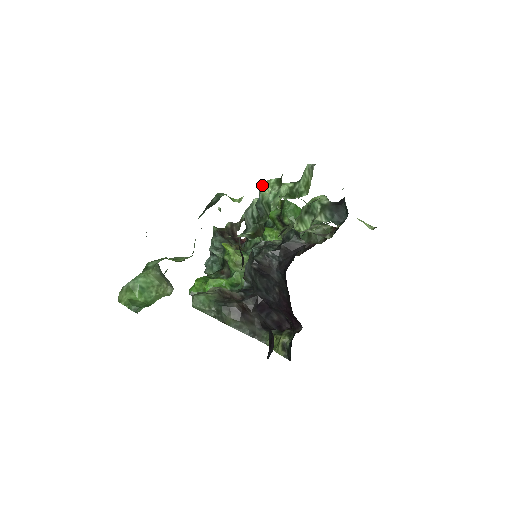
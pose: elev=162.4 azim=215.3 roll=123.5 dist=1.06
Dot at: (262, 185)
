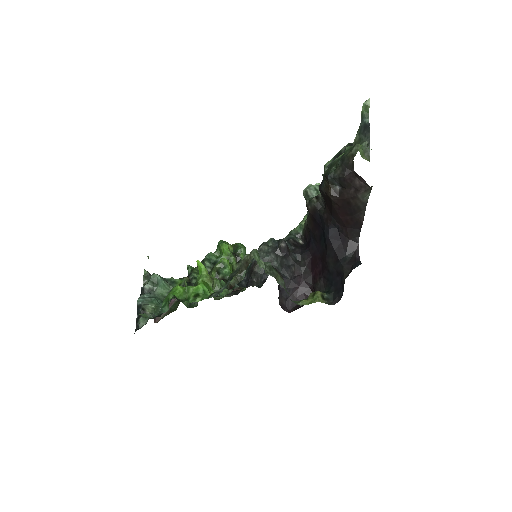
Dot at: occluded
